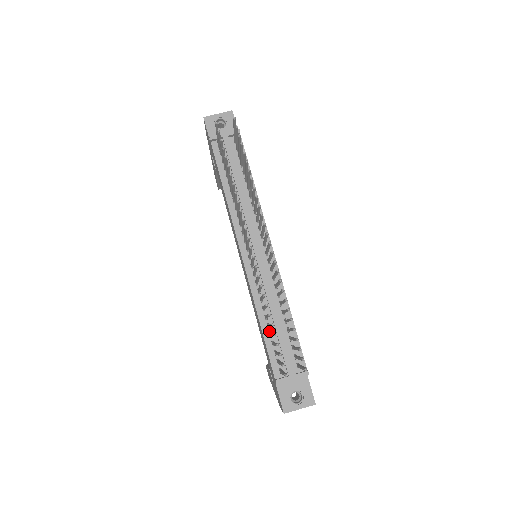
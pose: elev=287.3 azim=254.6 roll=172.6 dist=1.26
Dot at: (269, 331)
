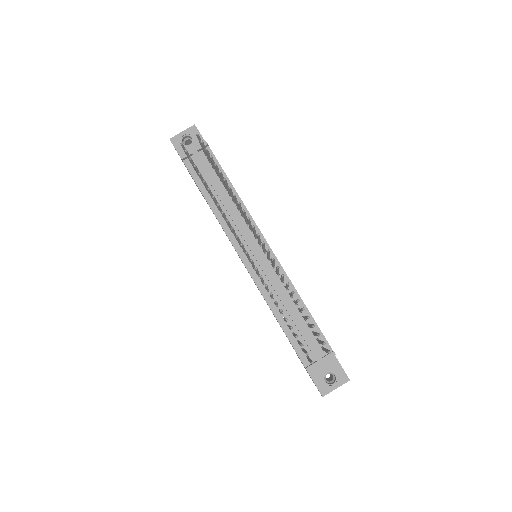
Dot at: (287, 324)
